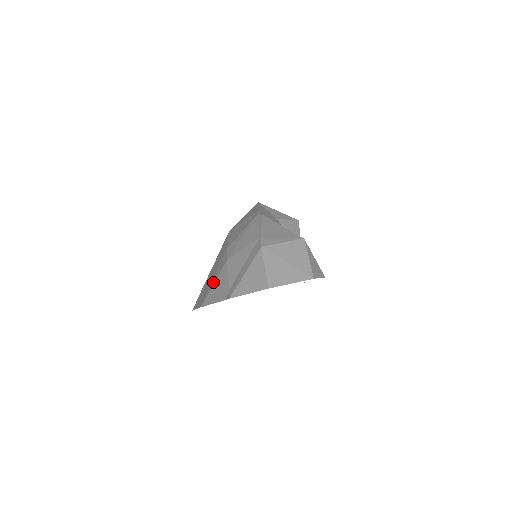
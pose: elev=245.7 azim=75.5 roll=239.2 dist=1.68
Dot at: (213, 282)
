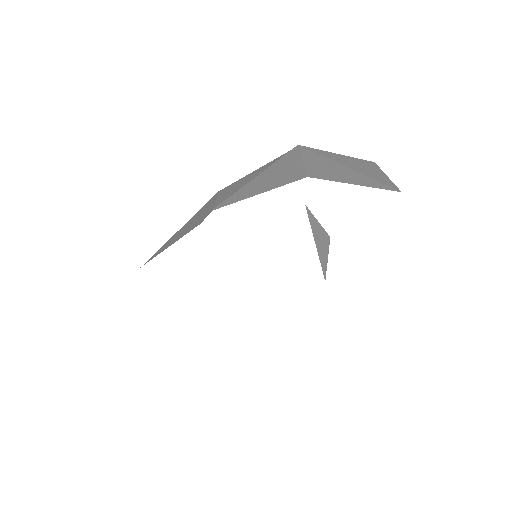
Dot at: occluded
